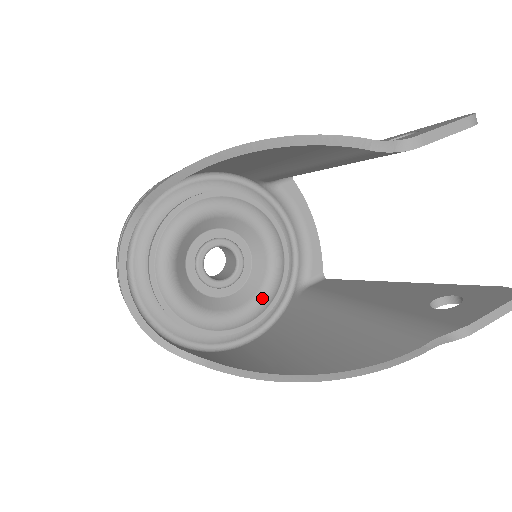
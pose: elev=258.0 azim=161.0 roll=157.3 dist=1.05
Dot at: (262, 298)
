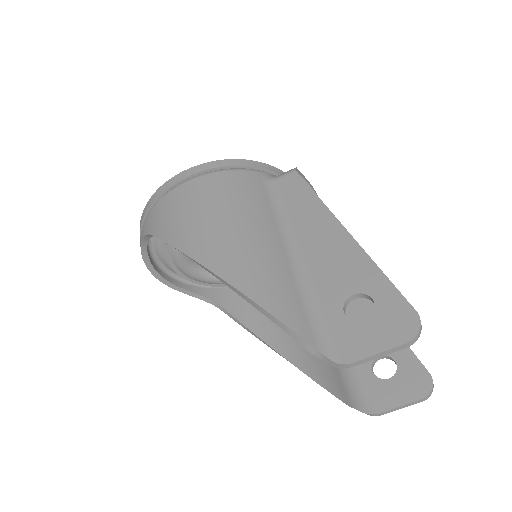
Dot at: occluded
